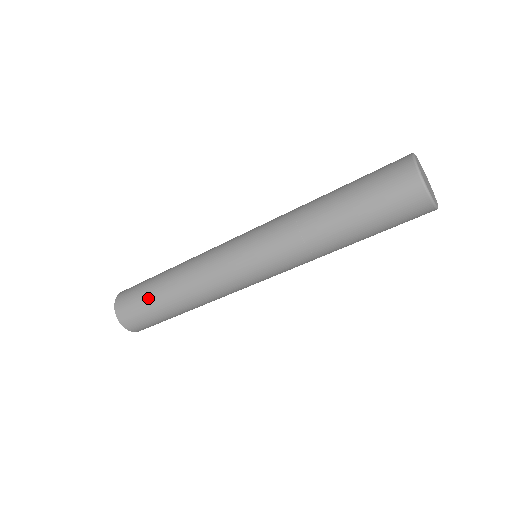
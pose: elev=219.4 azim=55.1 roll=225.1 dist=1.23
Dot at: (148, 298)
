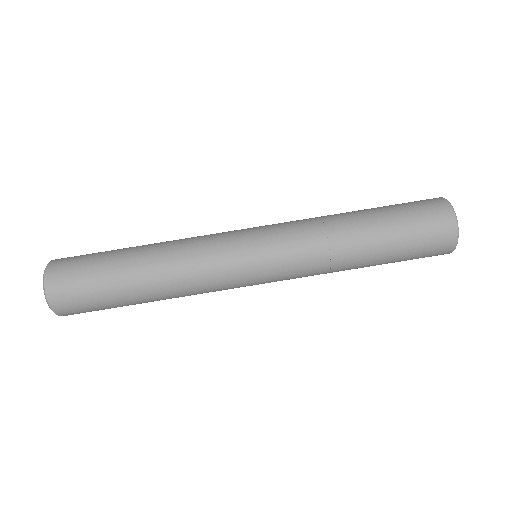
Dot at: (112, 250)
